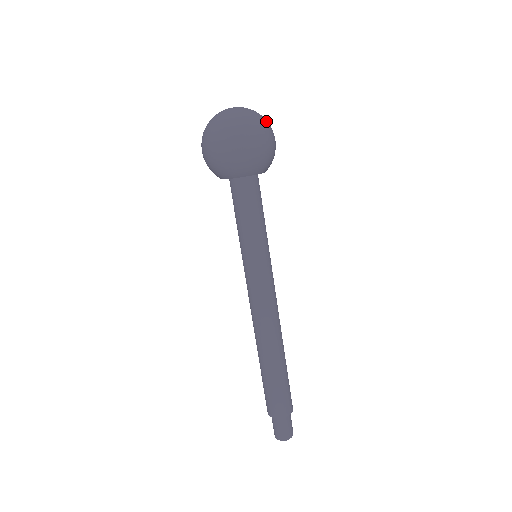
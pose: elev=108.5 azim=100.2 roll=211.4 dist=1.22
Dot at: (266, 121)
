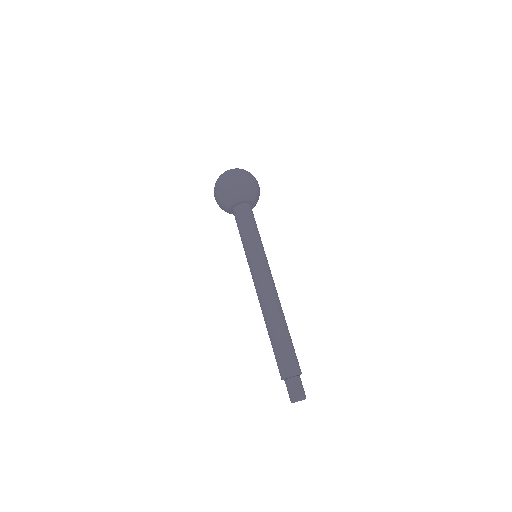
Dot at: occluded
